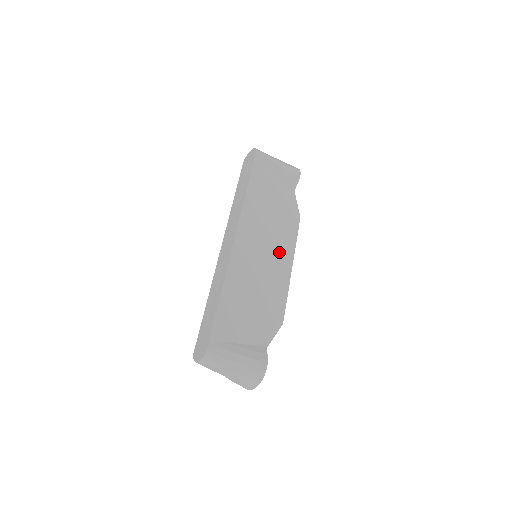
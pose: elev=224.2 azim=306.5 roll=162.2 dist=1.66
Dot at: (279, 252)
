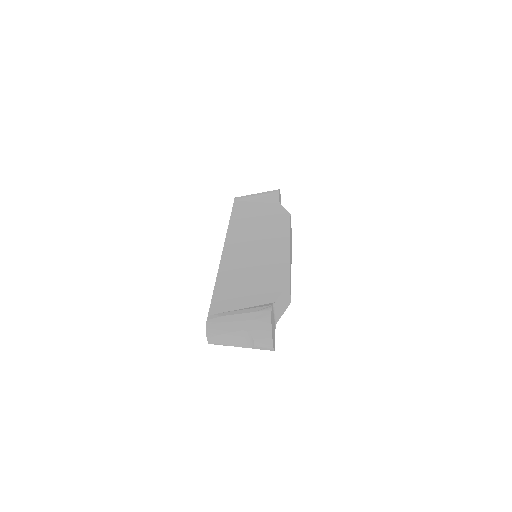
Dot at: (272, 241)
